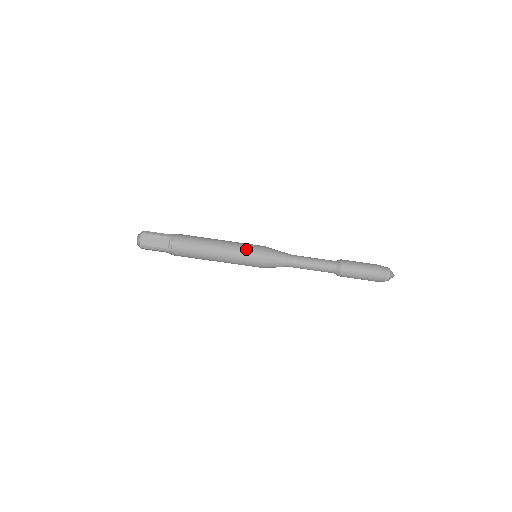
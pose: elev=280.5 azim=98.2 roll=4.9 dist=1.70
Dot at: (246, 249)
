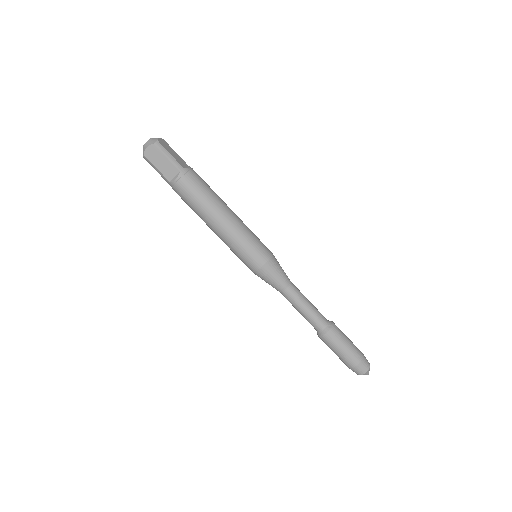
Dot at: (249, 247)
